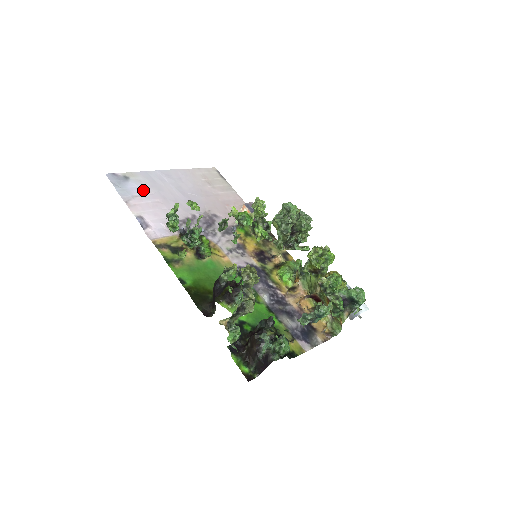
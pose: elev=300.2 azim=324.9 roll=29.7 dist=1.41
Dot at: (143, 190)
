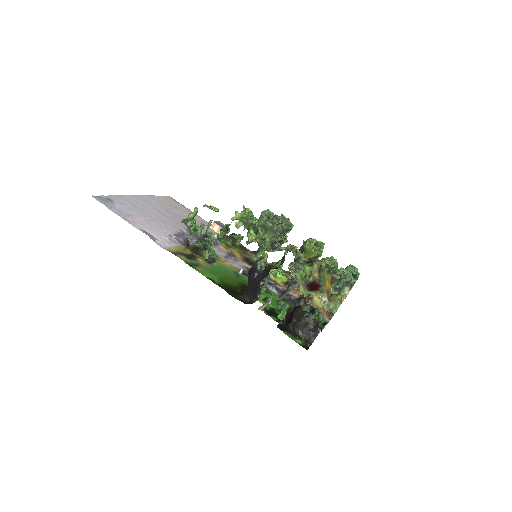
Dot at: (130, 210)
